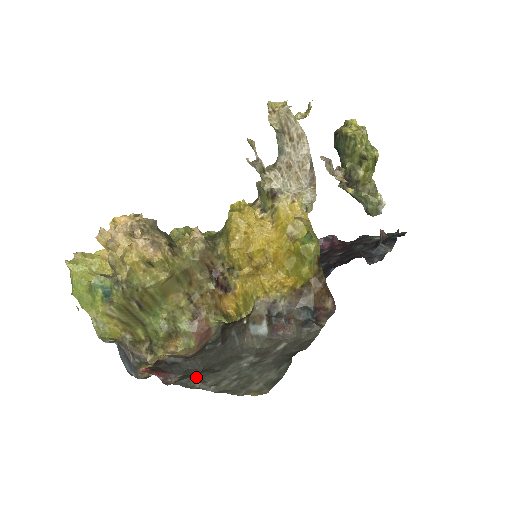
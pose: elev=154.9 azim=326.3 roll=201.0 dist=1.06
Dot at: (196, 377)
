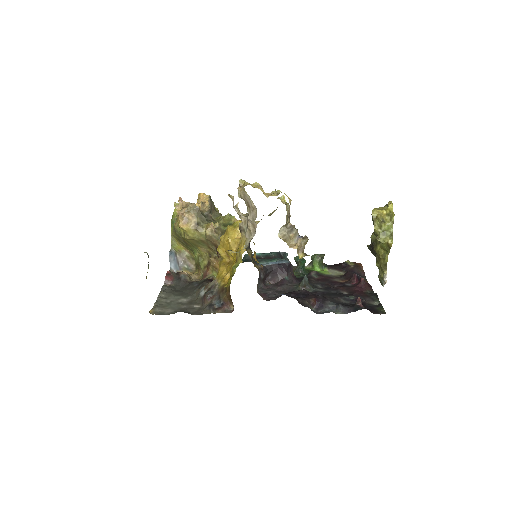
Dot at: (168, 290)
